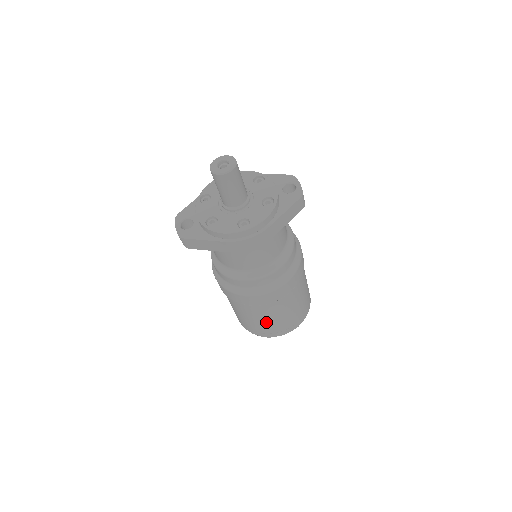
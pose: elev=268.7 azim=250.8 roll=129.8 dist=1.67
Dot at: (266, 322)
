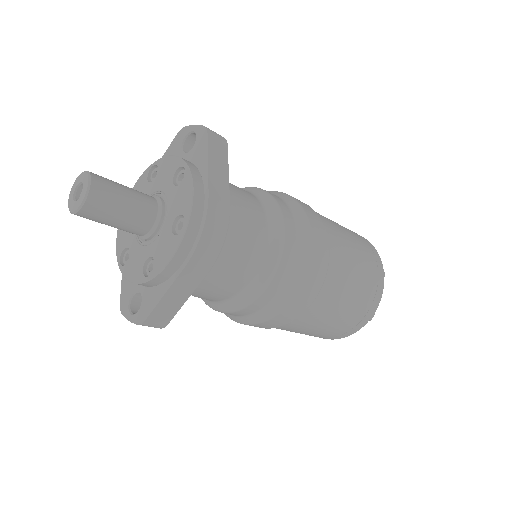
Dot at: (347, 306)
